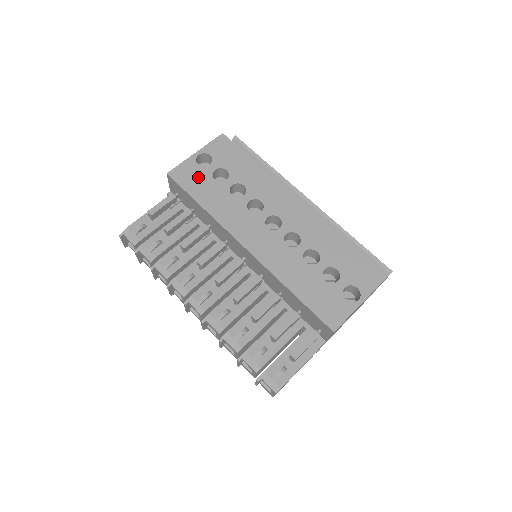
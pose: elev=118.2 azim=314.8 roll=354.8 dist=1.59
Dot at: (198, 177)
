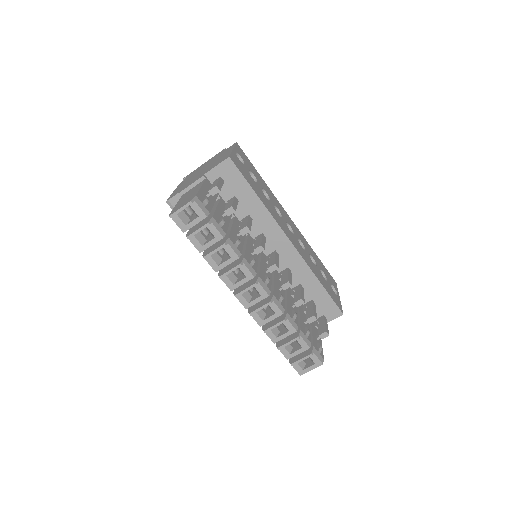
Dot at: (245, 171)
